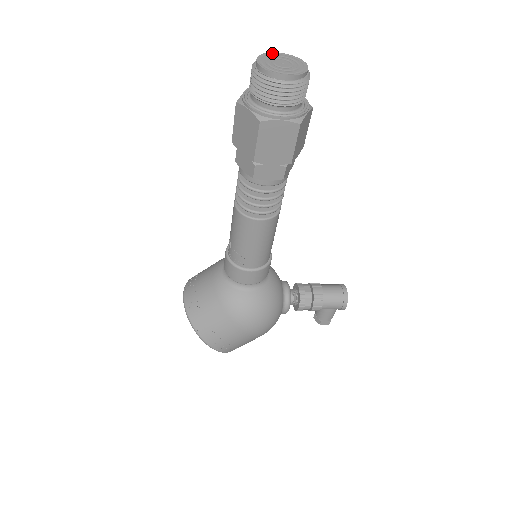
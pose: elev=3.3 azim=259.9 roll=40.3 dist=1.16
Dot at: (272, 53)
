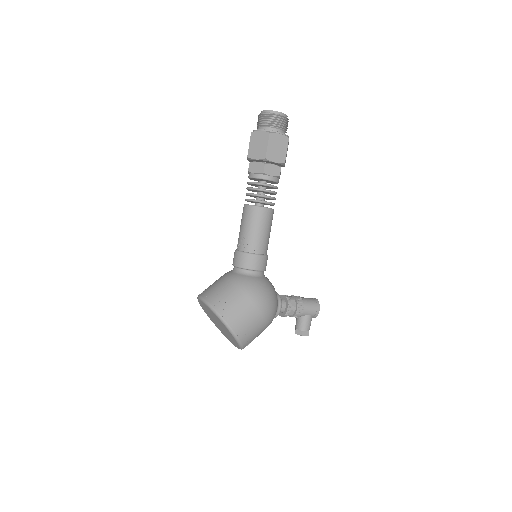
Dot at: occluded
